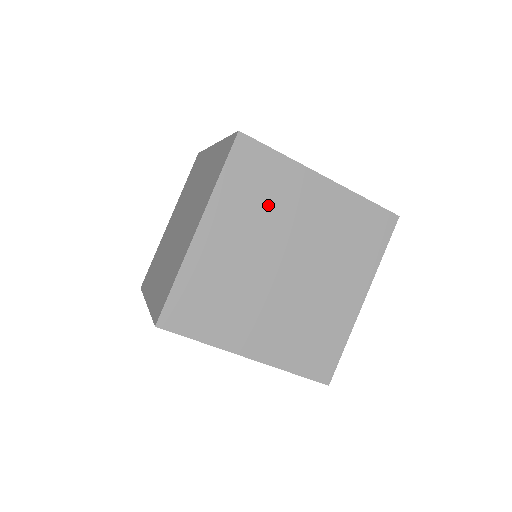
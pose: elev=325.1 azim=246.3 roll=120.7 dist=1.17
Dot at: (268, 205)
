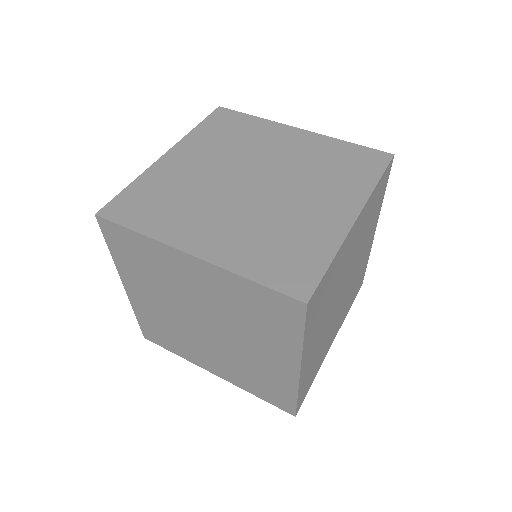
Dot at: (239, 143)
